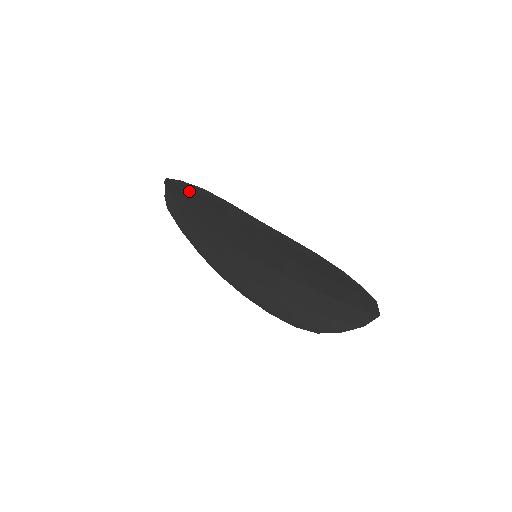
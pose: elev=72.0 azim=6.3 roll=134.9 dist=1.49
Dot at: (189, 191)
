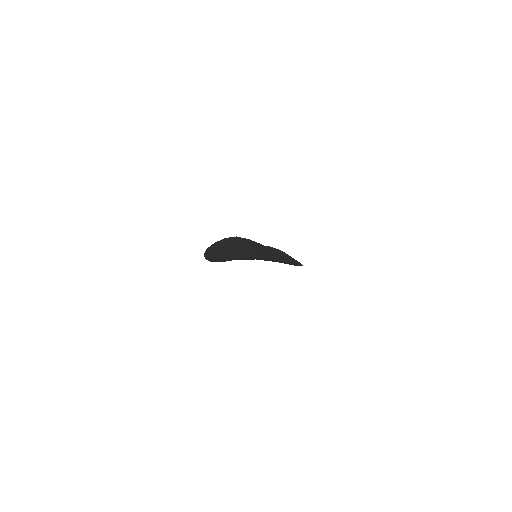
Dot at: (273, 253)
